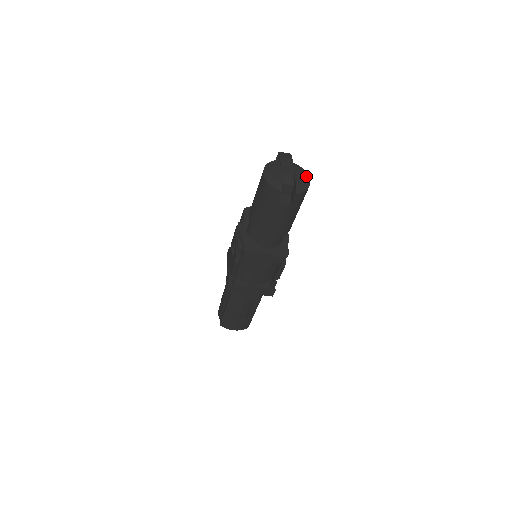
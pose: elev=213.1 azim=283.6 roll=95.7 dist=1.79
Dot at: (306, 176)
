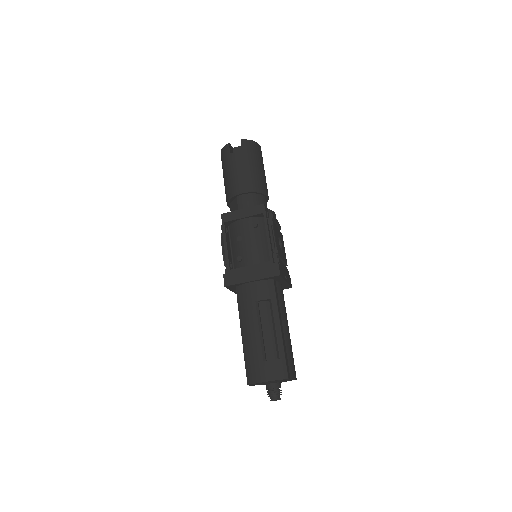
Dot at: occluded
